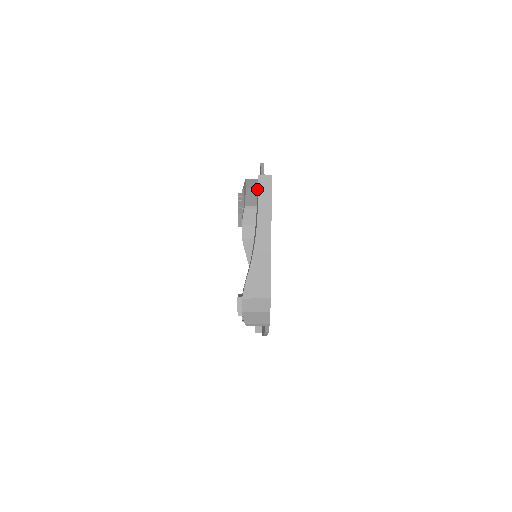
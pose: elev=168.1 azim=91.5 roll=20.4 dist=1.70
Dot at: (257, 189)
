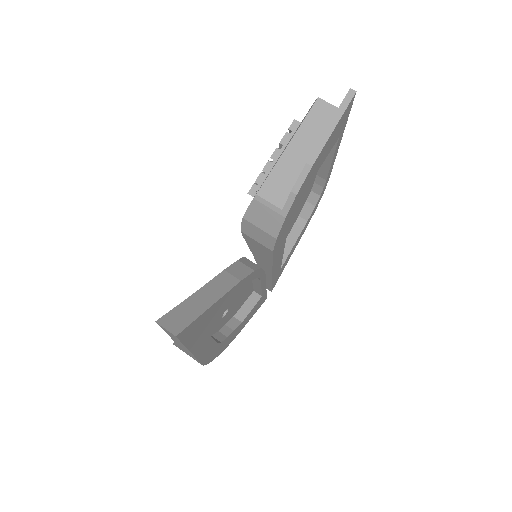
Dot at: (308, 152)
